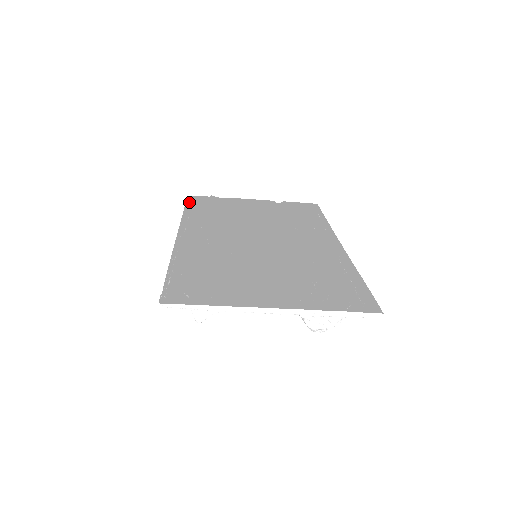
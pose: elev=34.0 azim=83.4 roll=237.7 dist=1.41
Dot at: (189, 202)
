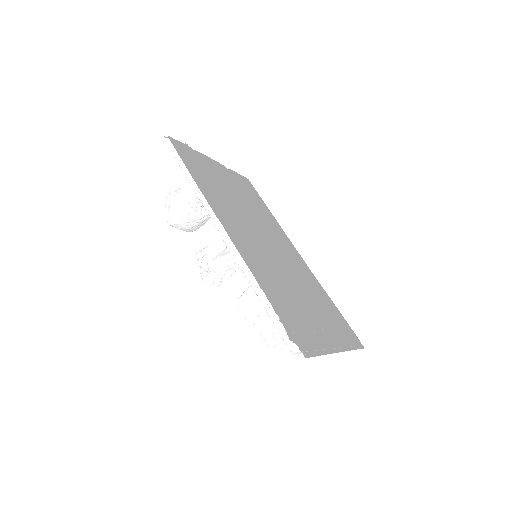
Dot at: occluded
